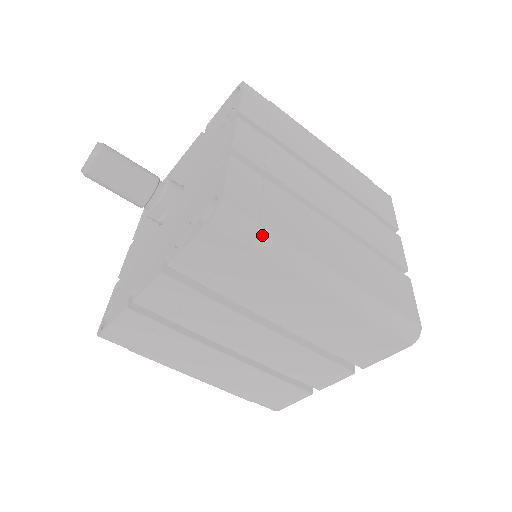
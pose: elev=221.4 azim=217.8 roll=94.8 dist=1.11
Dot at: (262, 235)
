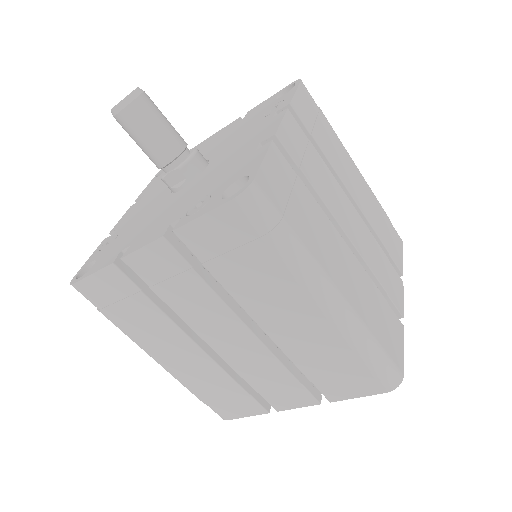
Dot at: (282, 230)
